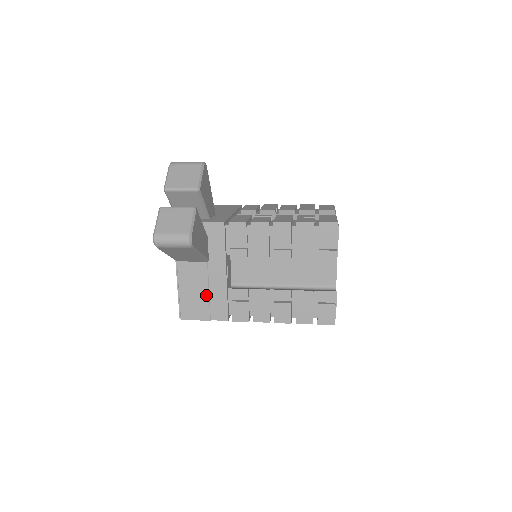
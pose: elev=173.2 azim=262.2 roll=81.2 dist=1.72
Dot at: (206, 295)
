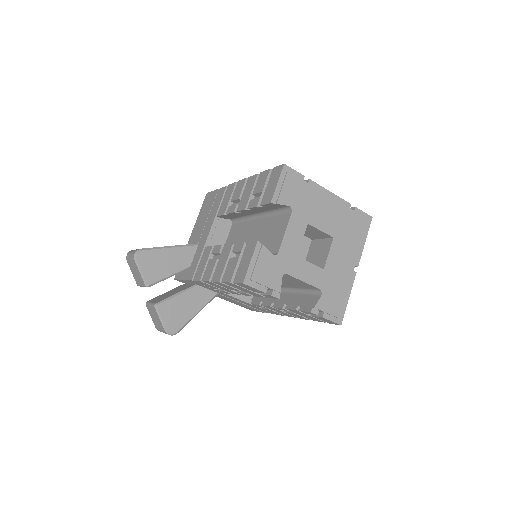
Dot at: occluded
